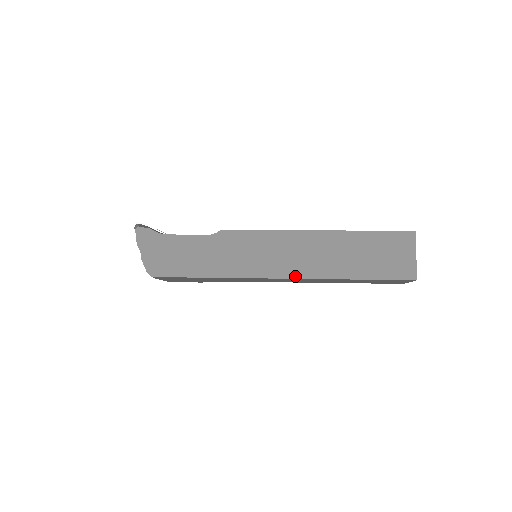
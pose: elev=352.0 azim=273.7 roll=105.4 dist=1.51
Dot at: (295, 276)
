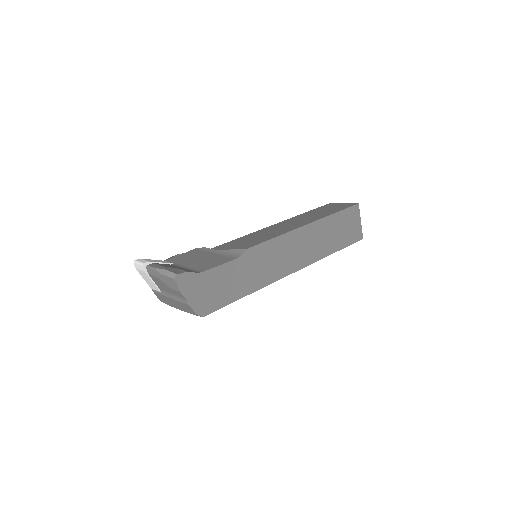
Dot at: (302, 266)
